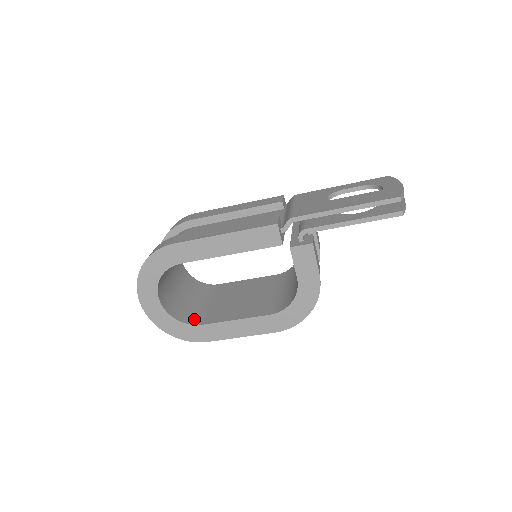
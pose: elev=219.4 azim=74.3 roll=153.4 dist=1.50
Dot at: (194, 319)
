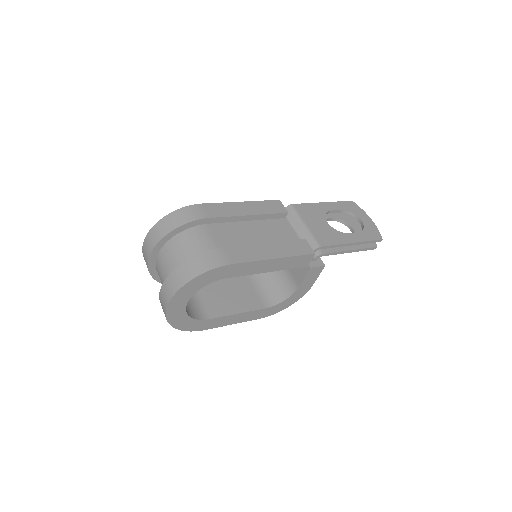
Dot at: (198, 312)
